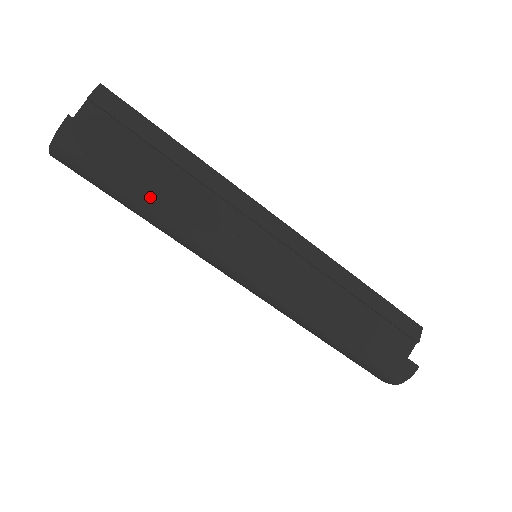
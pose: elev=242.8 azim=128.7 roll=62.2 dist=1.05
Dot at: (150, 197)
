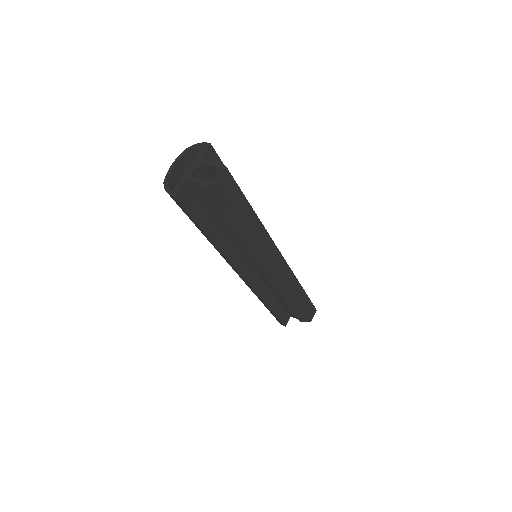
Dot at: (201, 232)
